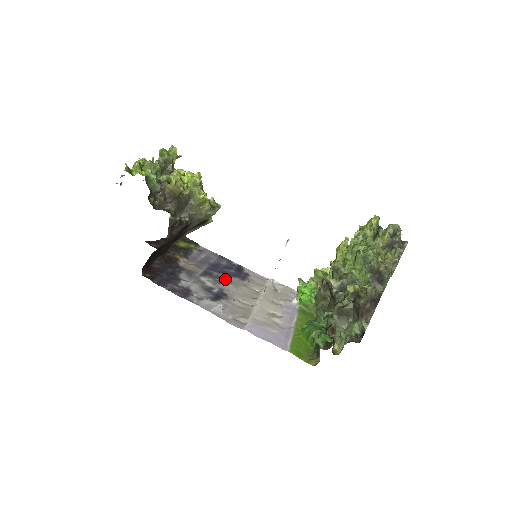
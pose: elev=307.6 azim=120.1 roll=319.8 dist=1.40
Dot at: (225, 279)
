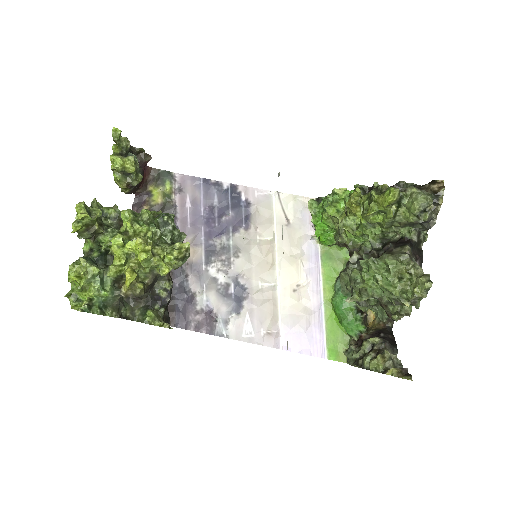
Dot at: (231, 248)
